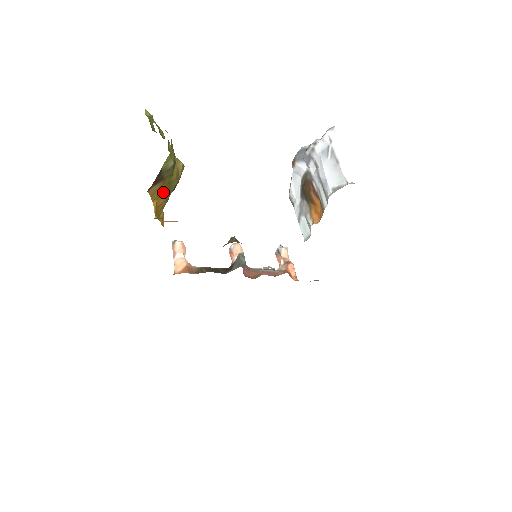
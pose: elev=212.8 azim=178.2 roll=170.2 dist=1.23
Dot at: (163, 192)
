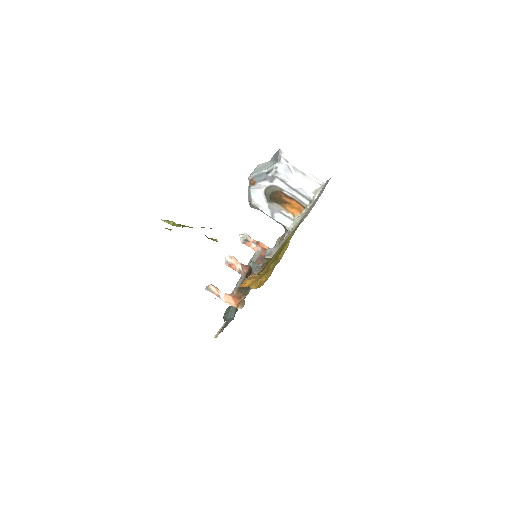
Dot at: occluded
